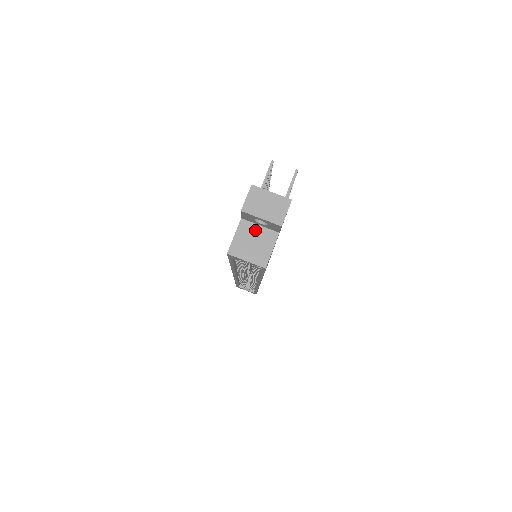
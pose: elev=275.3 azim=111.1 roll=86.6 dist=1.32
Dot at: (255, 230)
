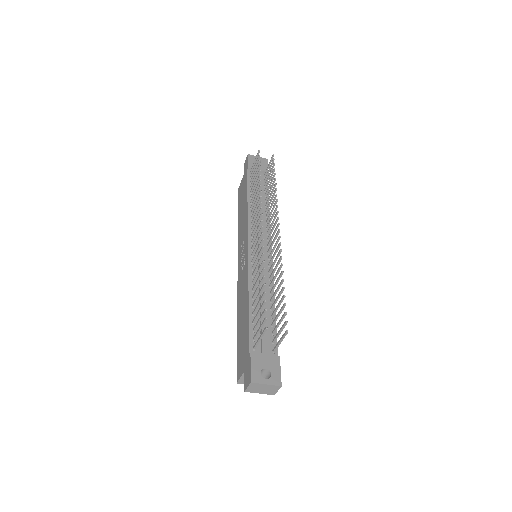
Dot at: occluded
